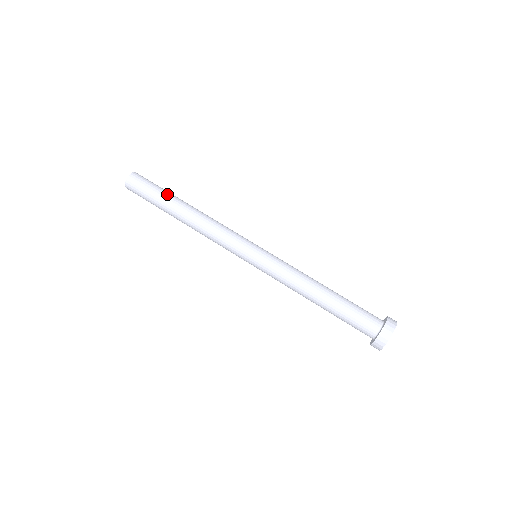
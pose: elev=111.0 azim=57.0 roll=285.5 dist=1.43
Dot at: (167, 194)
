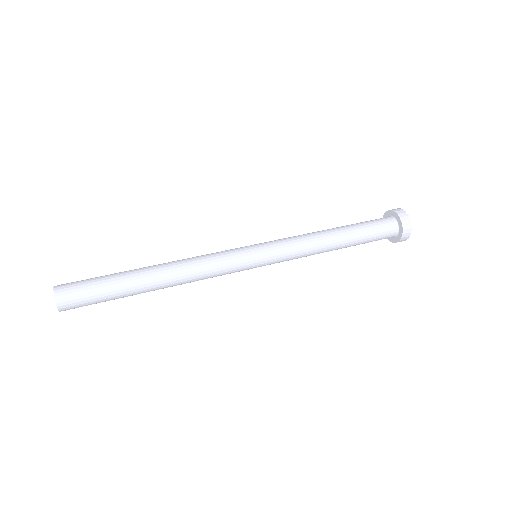
Dot at: occluded
